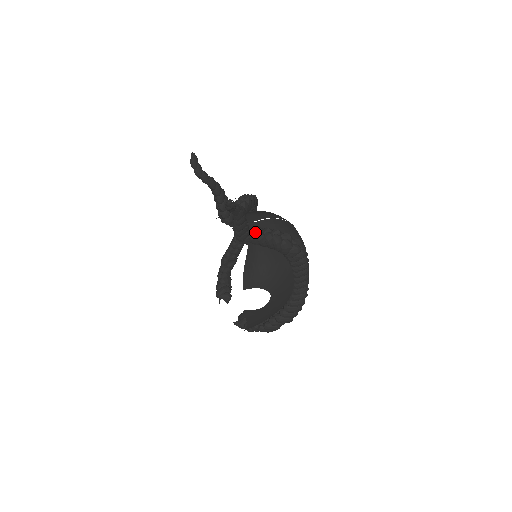
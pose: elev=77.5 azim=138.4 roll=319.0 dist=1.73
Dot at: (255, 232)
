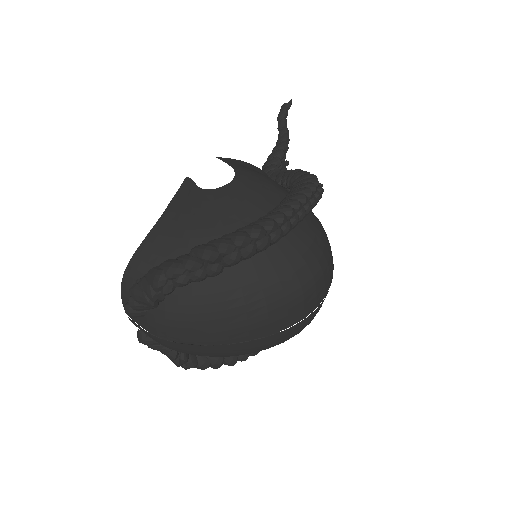
Dot at: occluded
